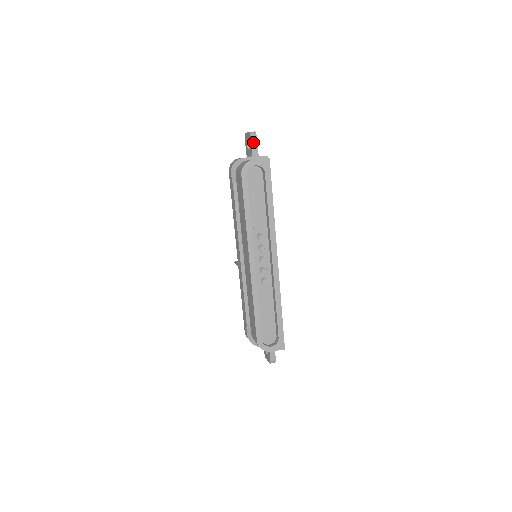
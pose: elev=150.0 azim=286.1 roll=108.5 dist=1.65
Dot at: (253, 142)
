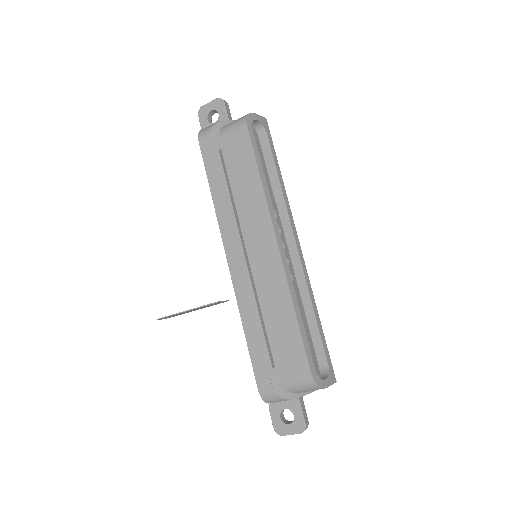
Dot at: (227, 108)
